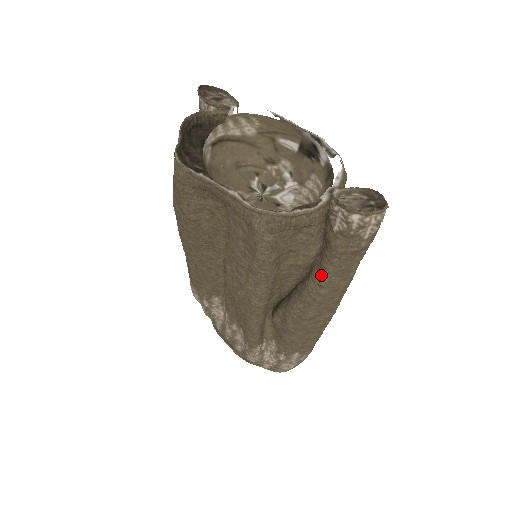
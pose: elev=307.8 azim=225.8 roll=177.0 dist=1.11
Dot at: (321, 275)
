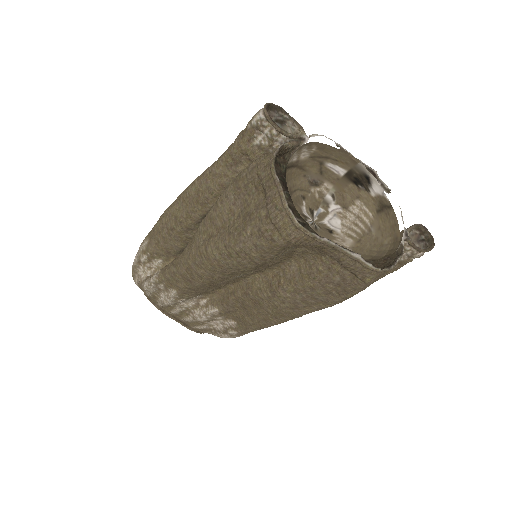
Dot at: occluded
